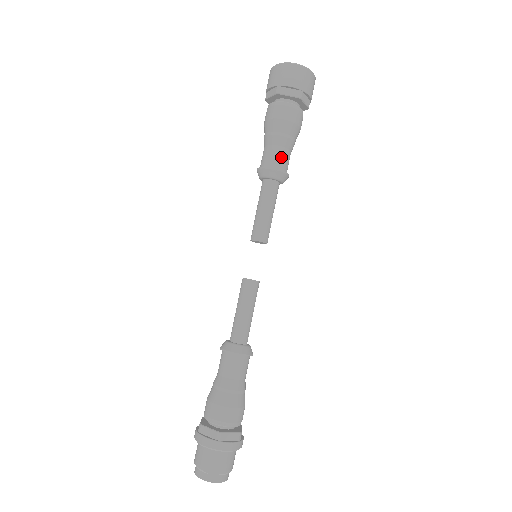
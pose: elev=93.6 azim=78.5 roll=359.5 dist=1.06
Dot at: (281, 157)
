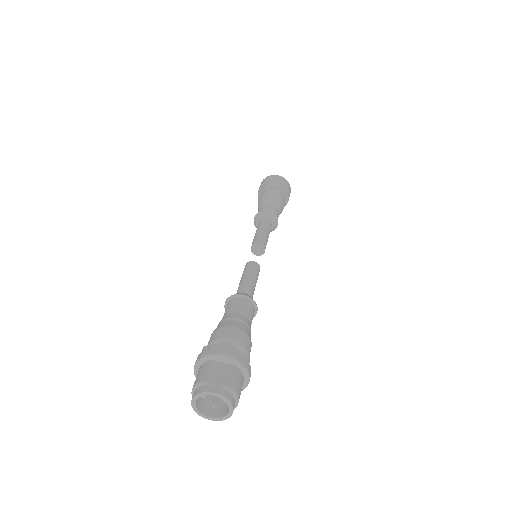
Dot at: (272, 209)
